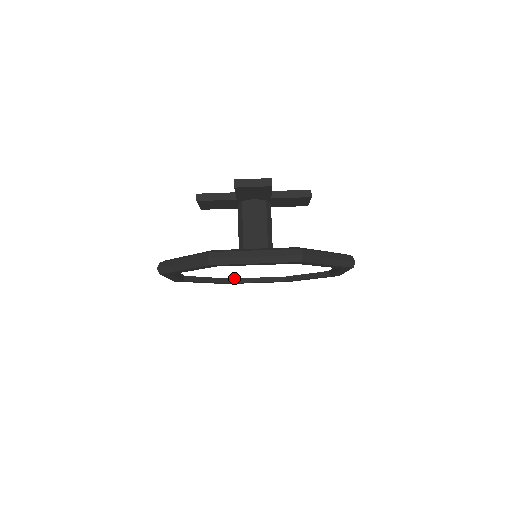
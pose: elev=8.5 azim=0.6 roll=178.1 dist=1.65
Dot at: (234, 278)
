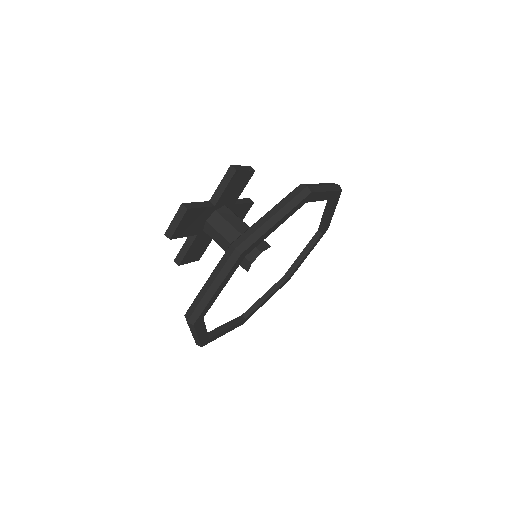
Dot at: (210, 331)
